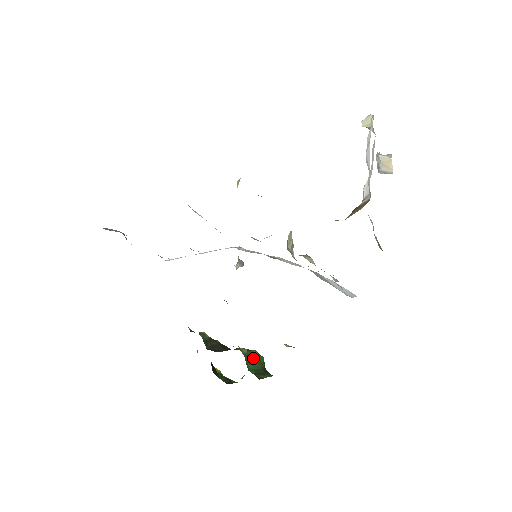
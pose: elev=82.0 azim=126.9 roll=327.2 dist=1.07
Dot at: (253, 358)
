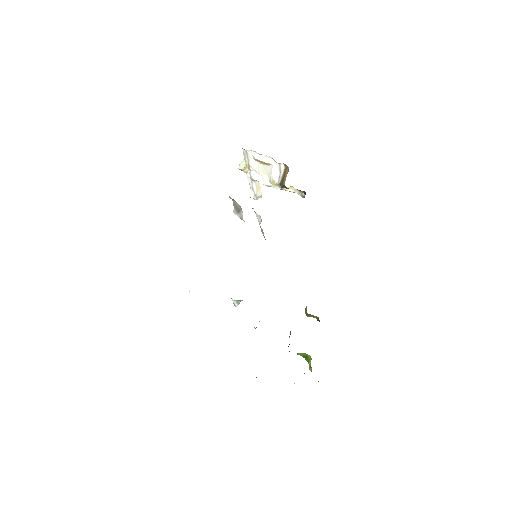
Dot at: occluded
